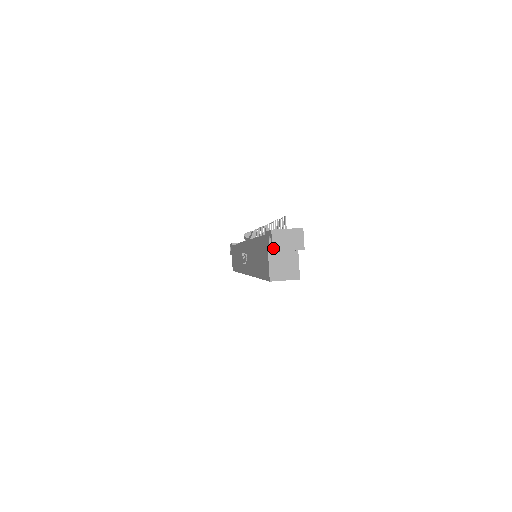
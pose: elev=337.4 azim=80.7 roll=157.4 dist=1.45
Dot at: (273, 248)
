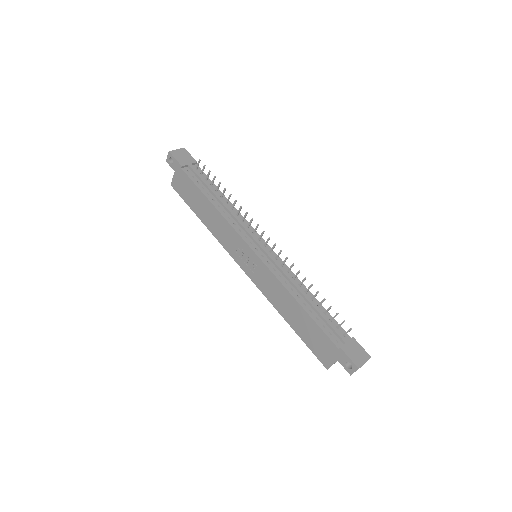
Dot at: occluded
